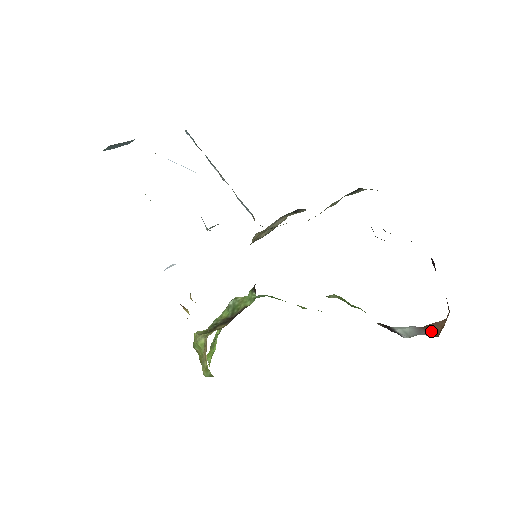
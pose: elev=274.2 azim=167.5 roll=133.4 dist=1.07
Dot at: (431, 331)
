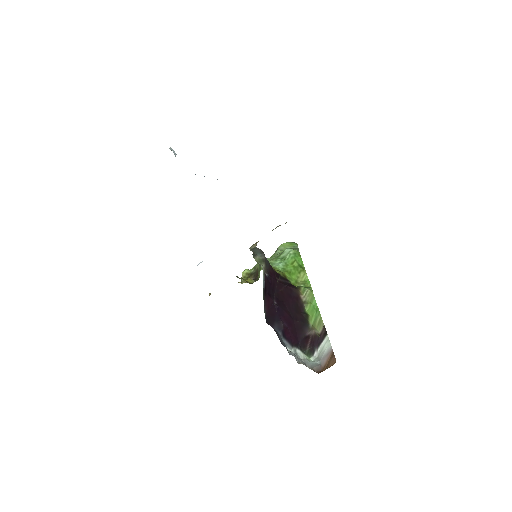
Dot at: (328, 362)
